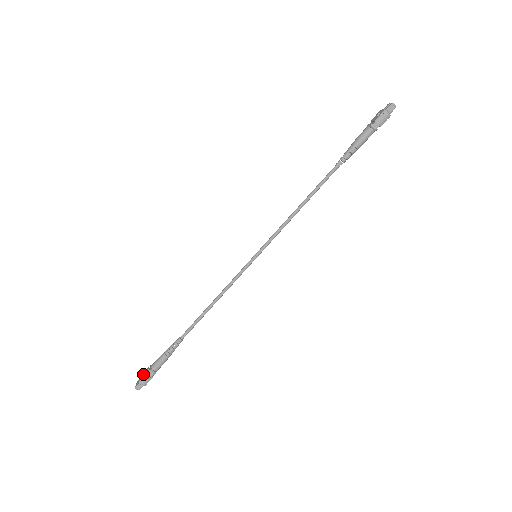
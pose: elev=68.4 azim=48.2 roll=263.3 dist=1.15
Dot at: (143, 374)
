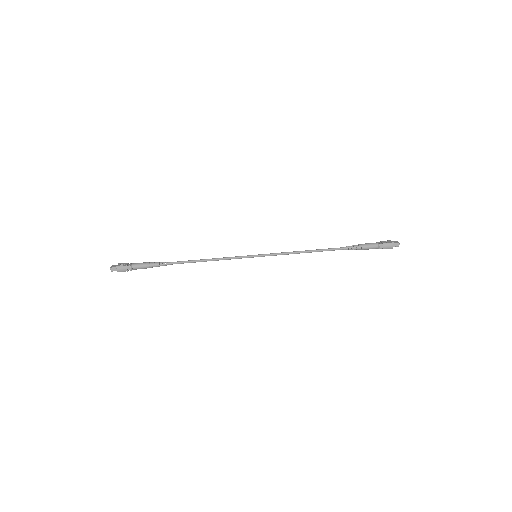
Dot at: (123, 264)
